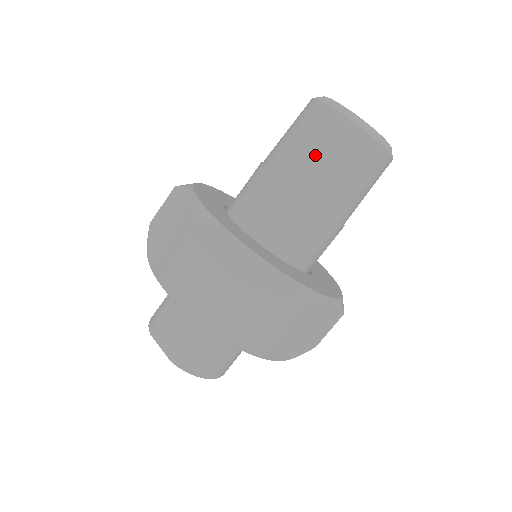
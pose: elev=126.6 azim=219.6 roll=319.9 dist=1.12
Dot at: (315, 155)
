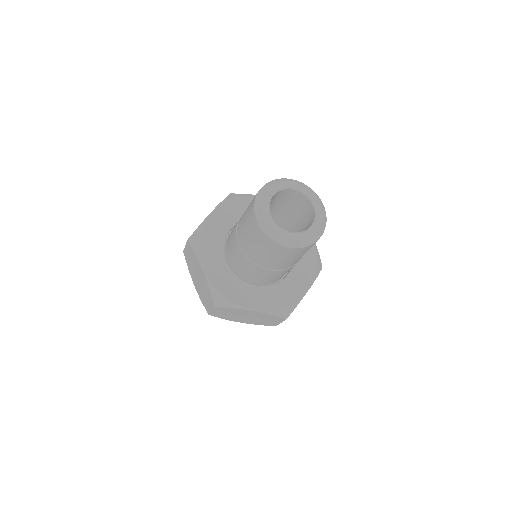
Dot at: (267, 256)
